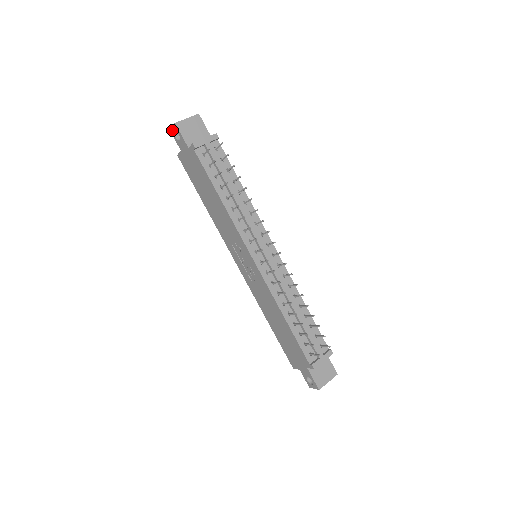
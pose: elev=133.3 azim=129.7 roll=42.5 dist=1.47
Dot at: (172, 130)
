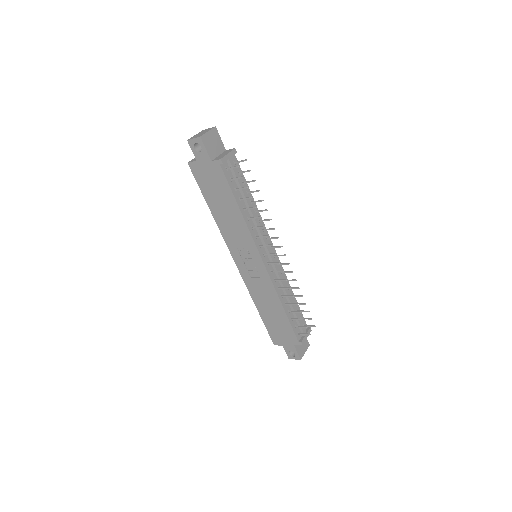
Dot at: (191, 141)
